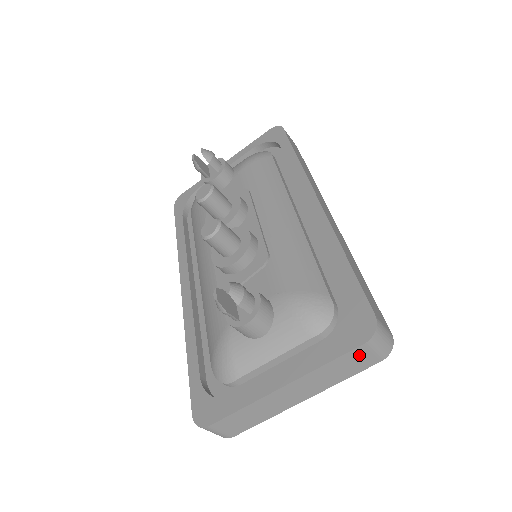
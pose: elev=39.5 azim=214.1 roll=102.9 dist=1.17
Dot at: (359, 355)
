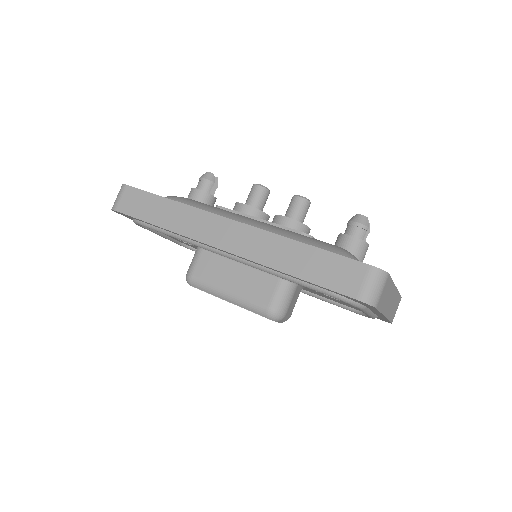
Dot at: (398, 305)
